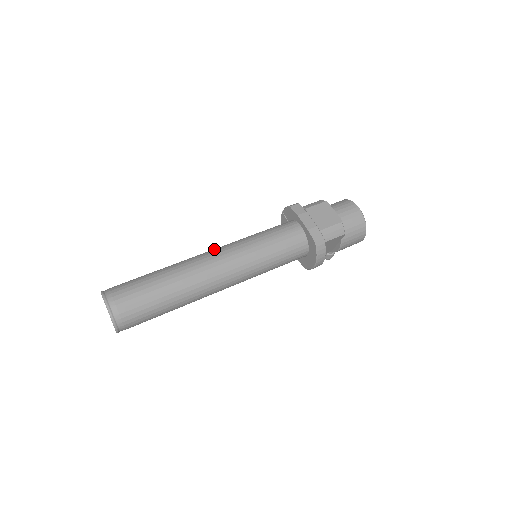
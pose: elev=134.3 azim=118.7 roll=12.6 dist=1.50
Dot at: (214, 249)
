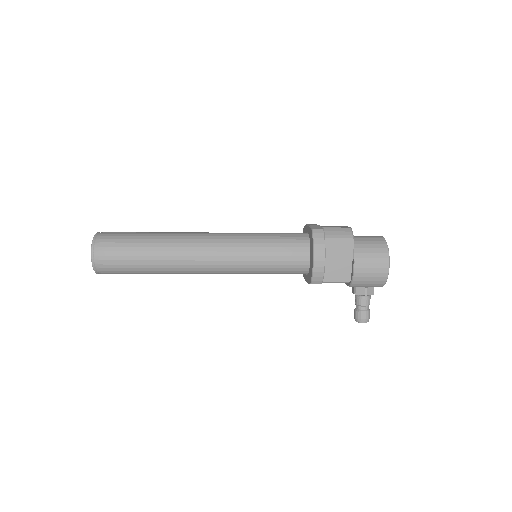
Dot at: occluded
